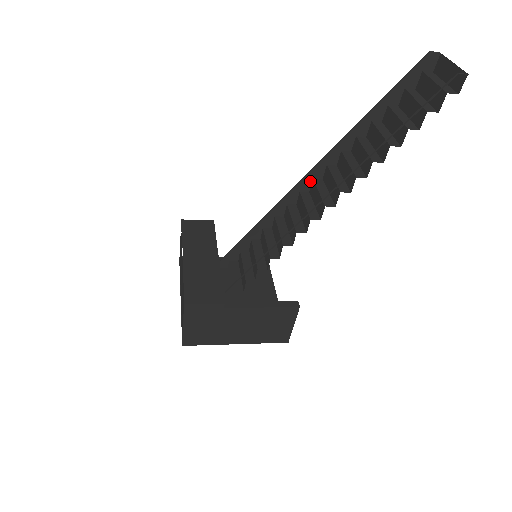
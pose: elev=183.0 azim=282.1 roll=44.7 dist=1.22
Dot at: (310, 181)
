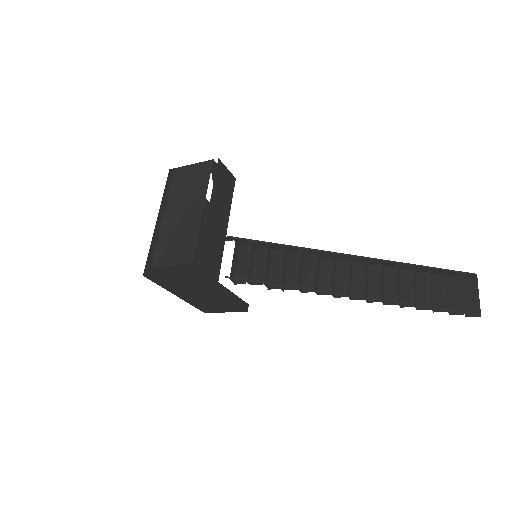
Dot at: (346, 258)
